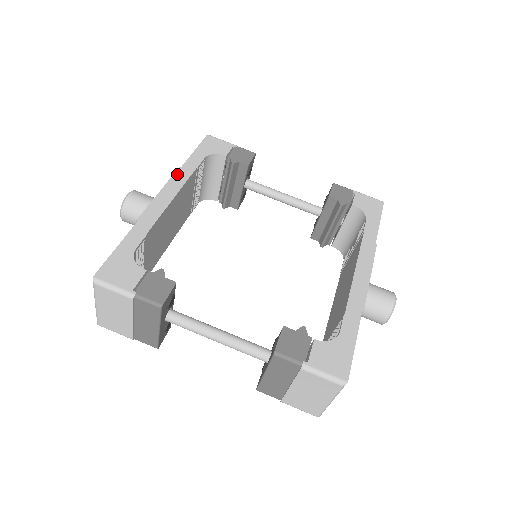
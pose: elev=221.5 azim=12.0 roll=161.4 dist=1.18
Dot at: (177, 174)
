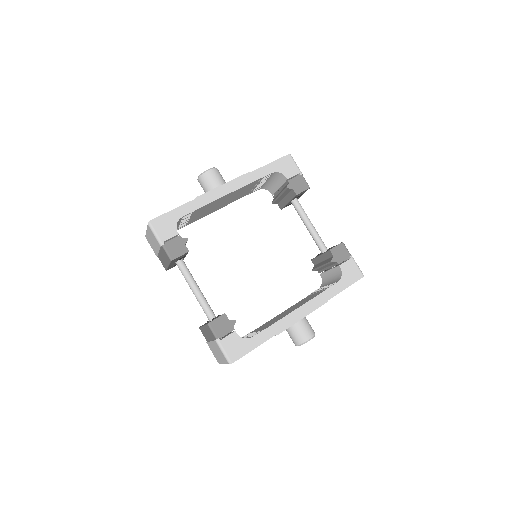
Dot at: (244, 176)
